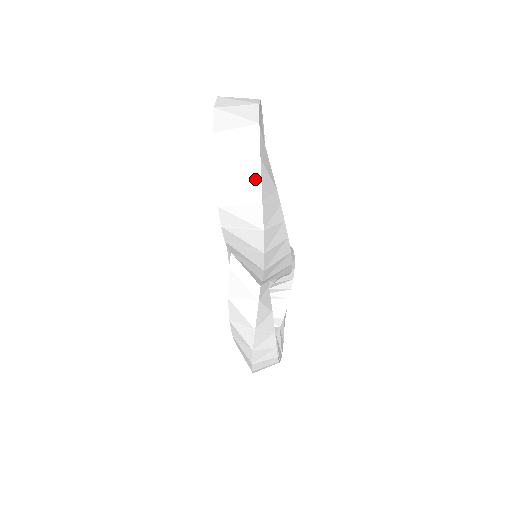
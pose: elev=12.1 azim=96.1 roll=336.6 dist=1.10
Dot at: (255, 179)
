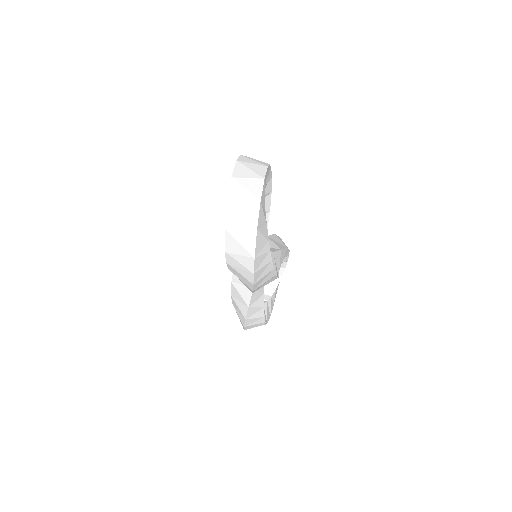
Dot at: (252, 242)
